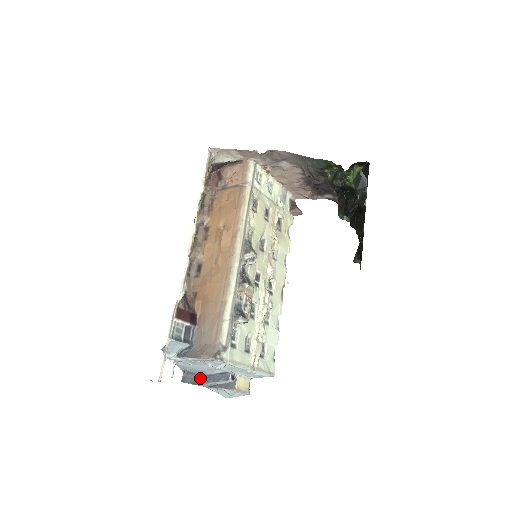
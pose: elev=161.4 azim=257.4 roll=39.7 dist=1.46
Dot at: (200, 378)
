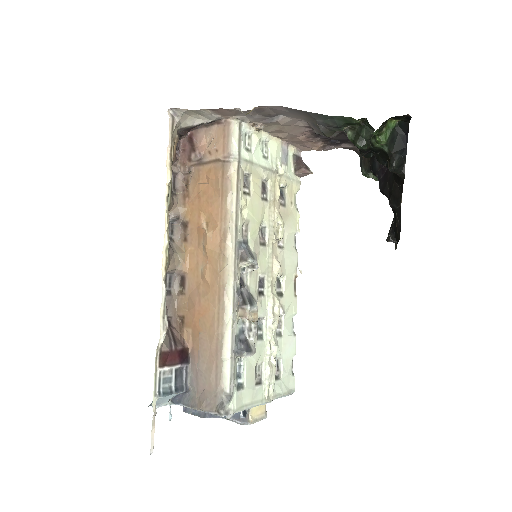
Dot at: occluded
